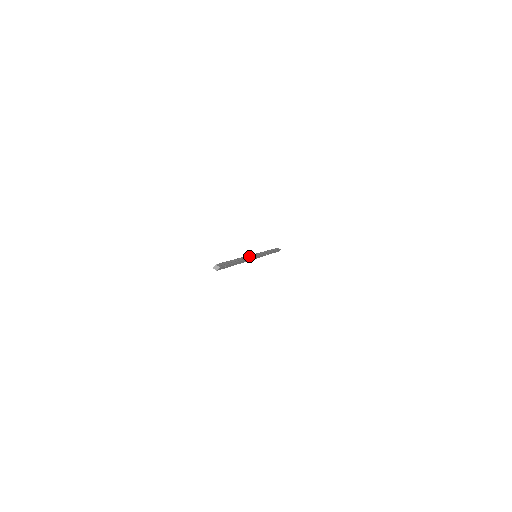
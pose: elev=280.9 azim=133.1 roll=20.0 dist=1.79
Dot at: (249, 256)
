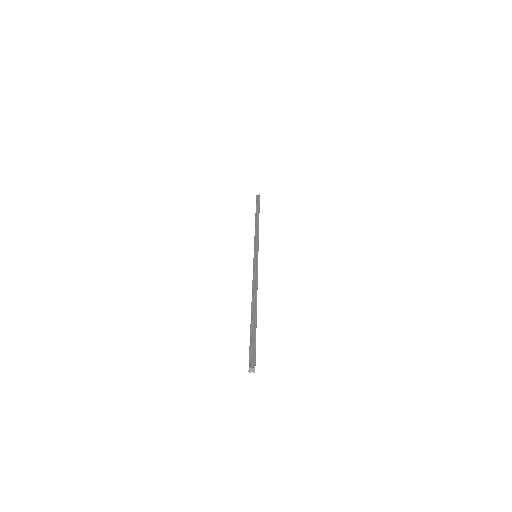
Dot at: (254, 274)
